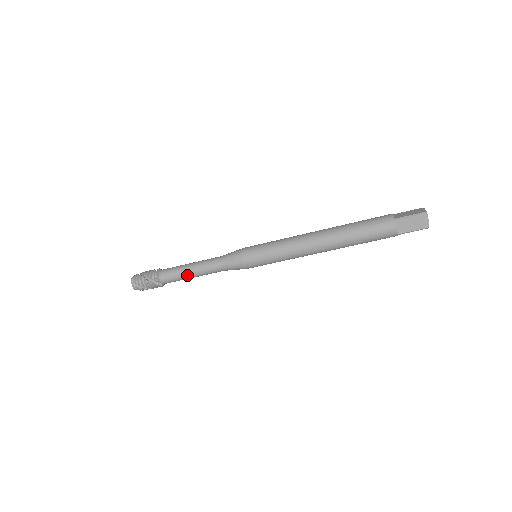
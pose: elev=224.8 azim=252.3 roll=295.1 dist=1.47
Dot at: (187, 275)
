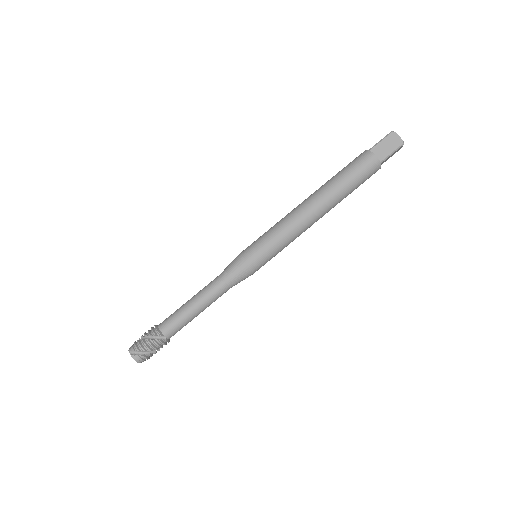
Dot at: (190, 311)
